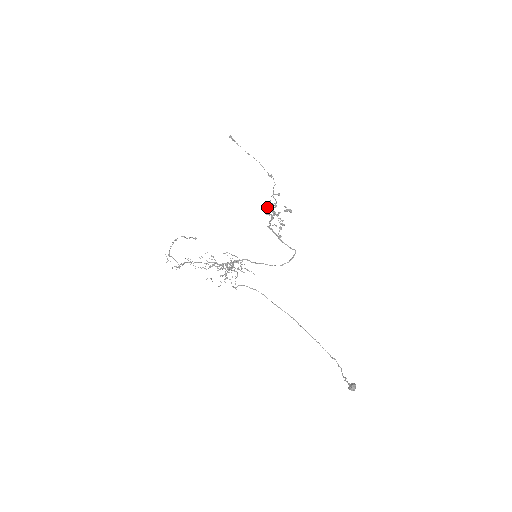
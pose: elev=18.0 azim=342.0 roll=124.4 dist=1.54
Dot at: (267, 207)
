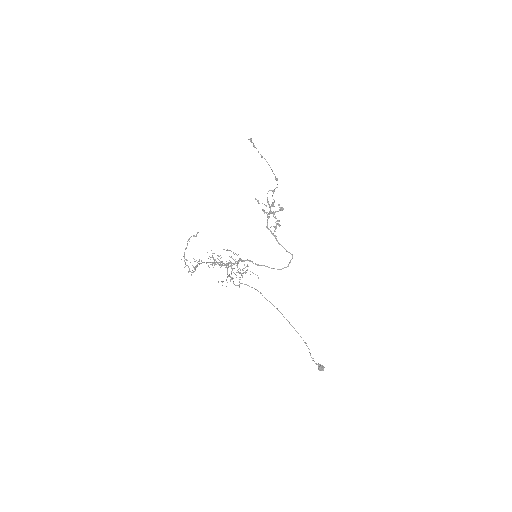
Dot at: occluded
